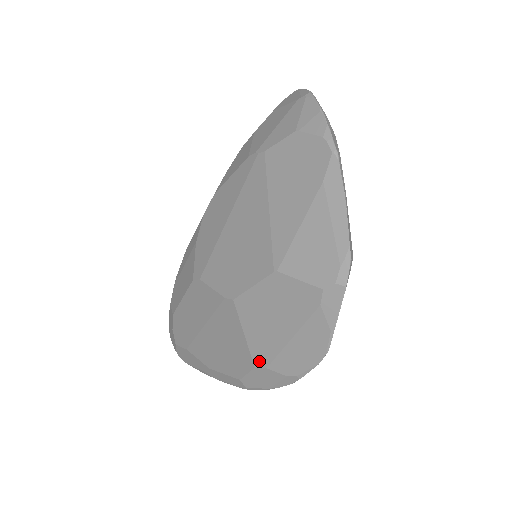
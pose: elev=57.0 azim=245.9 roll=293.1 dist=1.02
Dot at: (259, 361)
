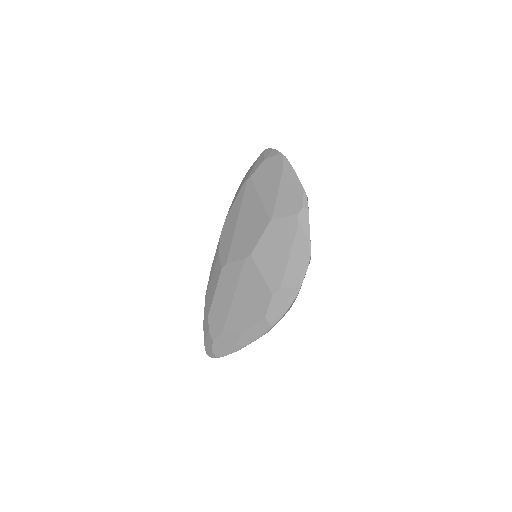
Dot at: (274, 287)
